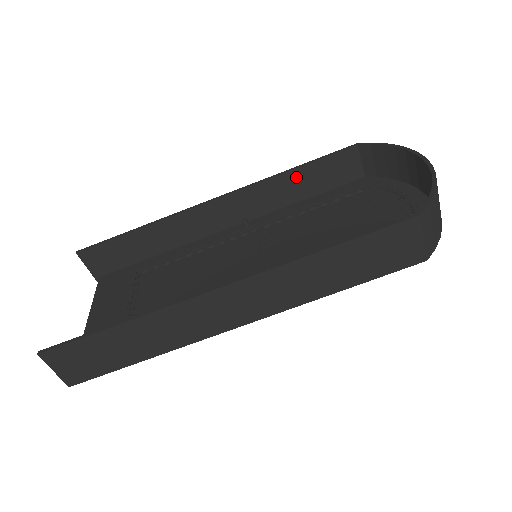
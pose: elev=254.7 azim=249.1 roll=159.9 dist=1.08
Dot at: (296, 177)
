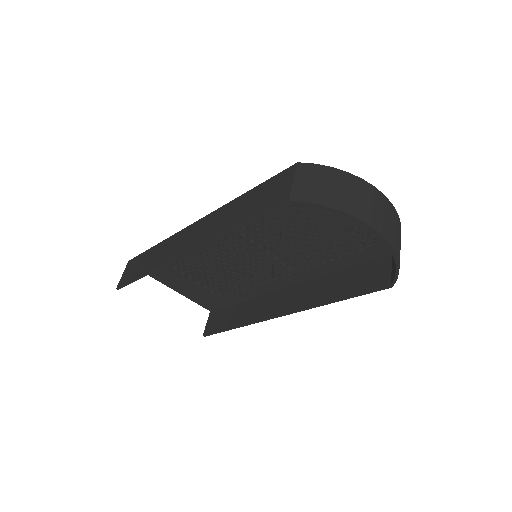
Dot at: occluded
